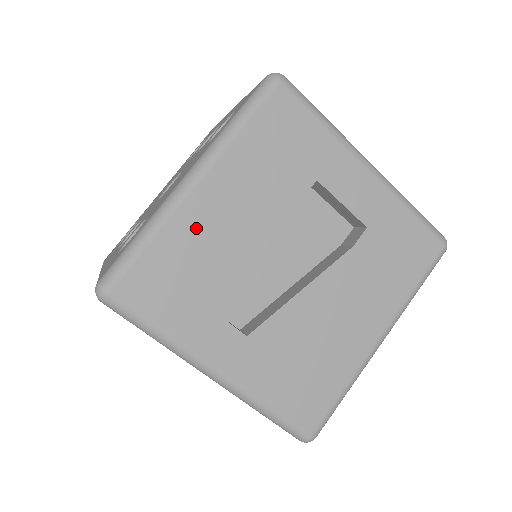
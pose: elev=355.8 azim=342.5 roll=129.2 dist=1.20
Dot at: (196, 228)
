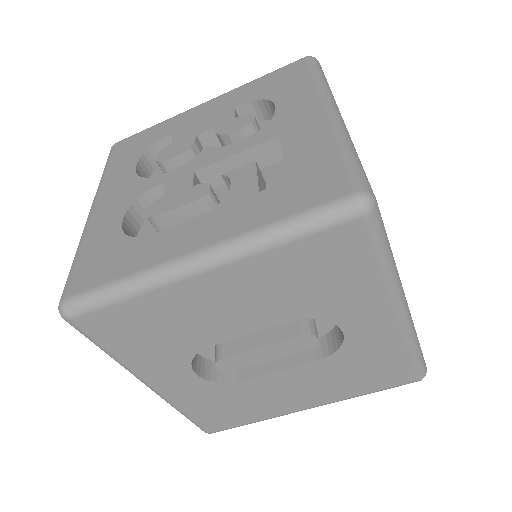
Dot at: occluded
